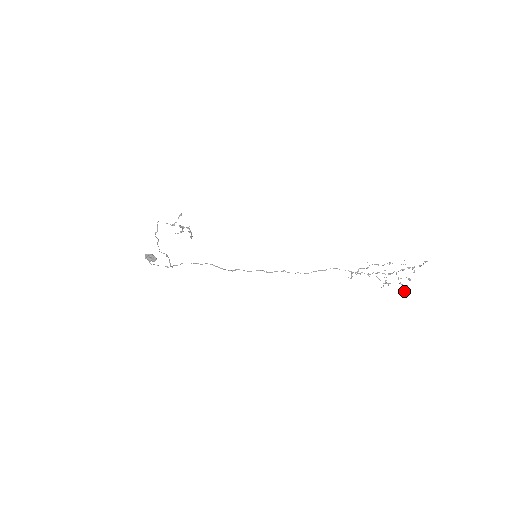
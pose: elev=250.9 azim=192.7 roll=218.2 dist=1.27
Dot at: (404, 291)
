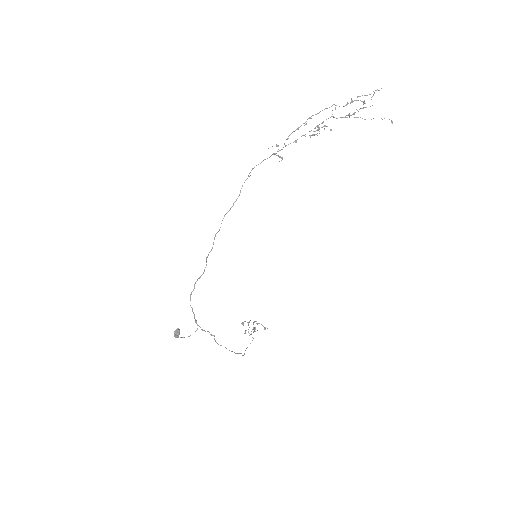
Dot at: occluded
